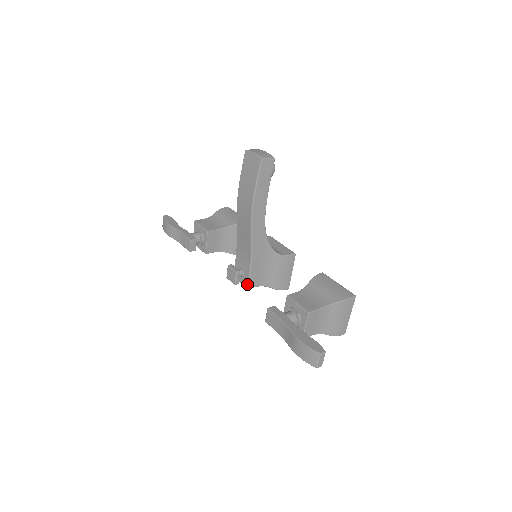
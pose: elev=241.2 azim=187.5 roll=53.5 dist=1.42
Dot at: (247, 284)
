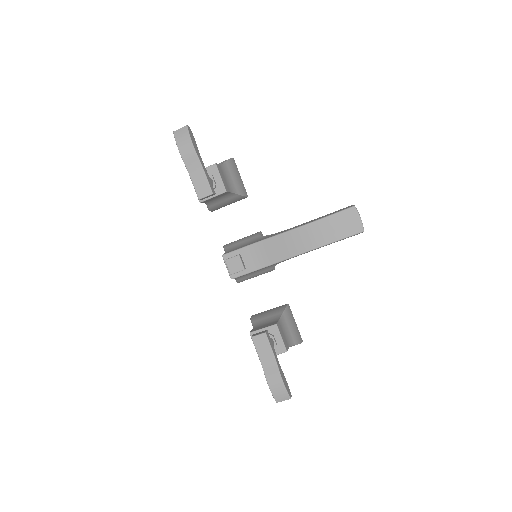
Dot at: (236, 277)
